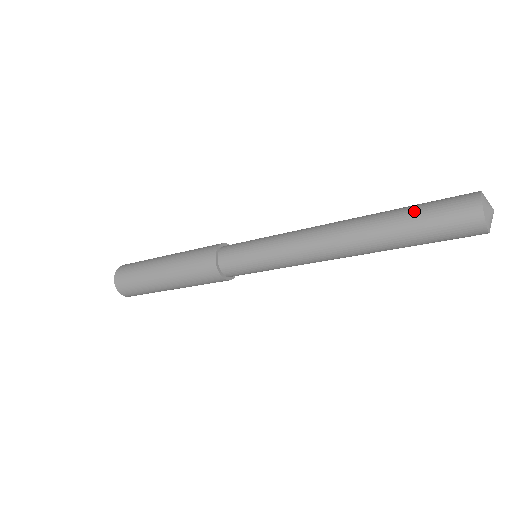
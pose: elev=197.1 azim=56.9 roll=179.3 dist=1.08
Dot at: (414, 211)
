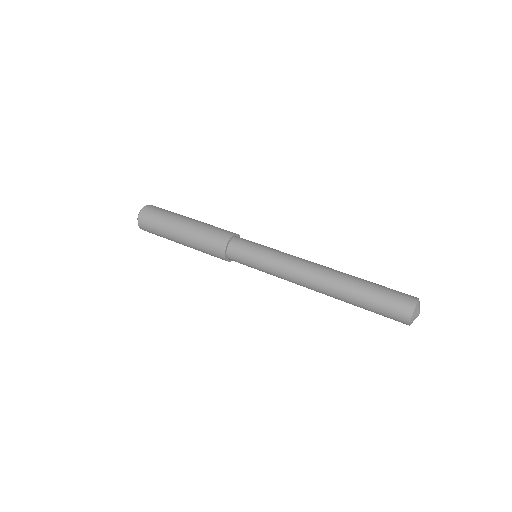
Dot at: (374, 290)
